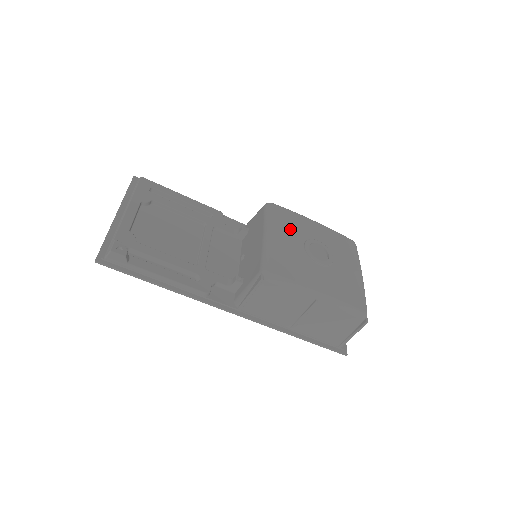
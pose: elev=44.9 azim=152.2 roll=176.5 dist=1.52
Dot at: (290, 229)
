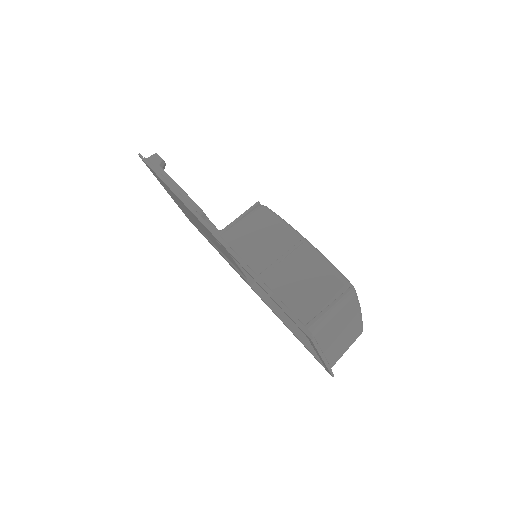
Dot at: occluded
